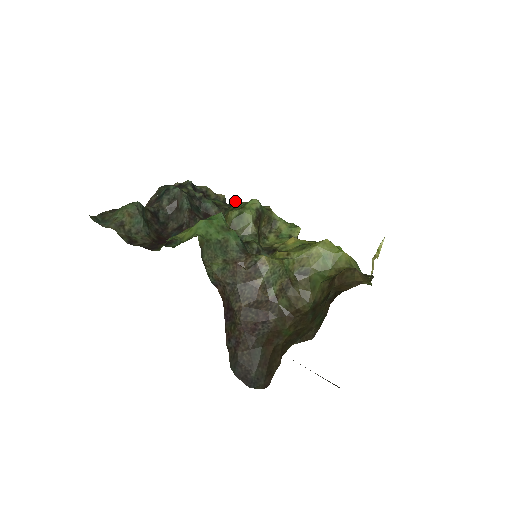
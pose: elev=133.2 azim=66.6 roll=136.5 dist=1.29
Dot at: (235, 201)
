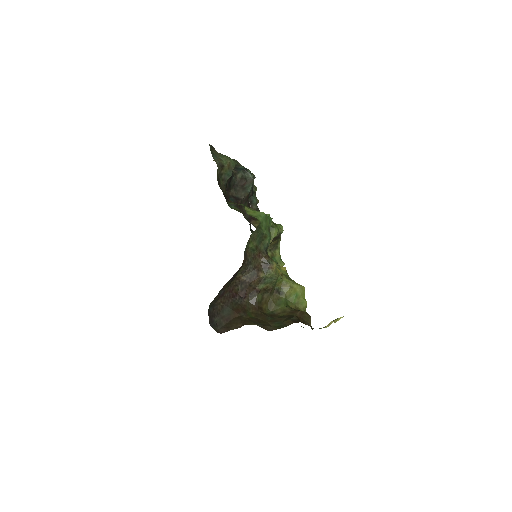
Dot at: (269, 215)
